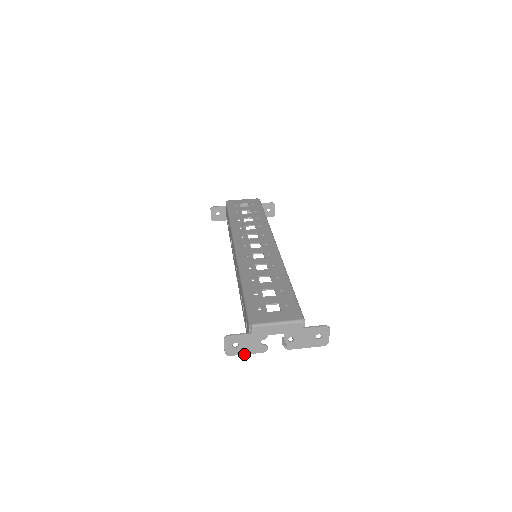
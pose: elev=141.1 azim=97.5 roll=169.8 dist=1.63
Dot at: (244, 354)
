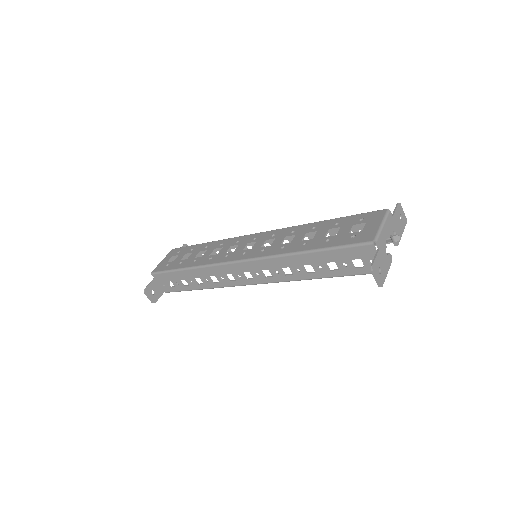
Dot at: (386, 275)
